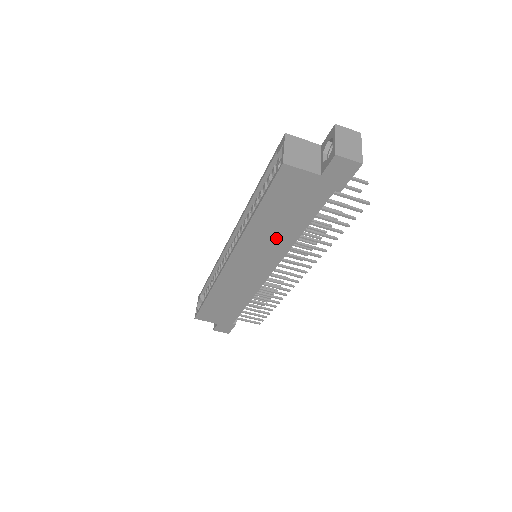
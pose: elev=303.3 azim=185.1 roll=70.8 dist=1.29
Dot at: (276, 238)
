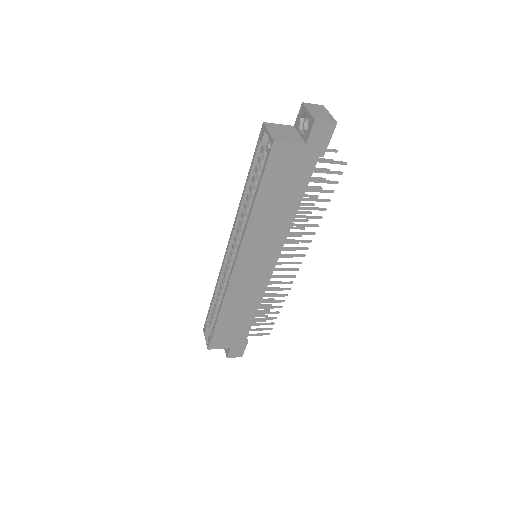
Dot at: (276, 223)
